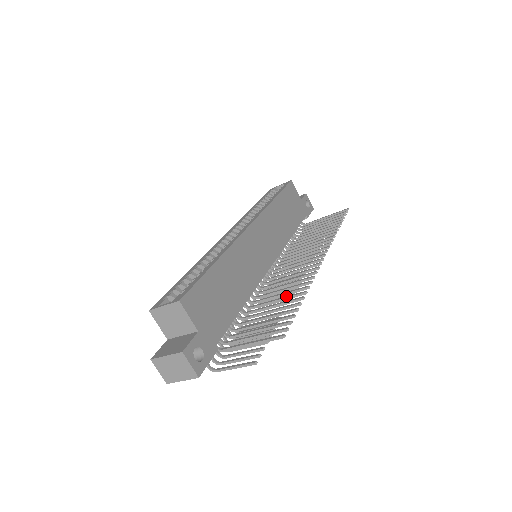
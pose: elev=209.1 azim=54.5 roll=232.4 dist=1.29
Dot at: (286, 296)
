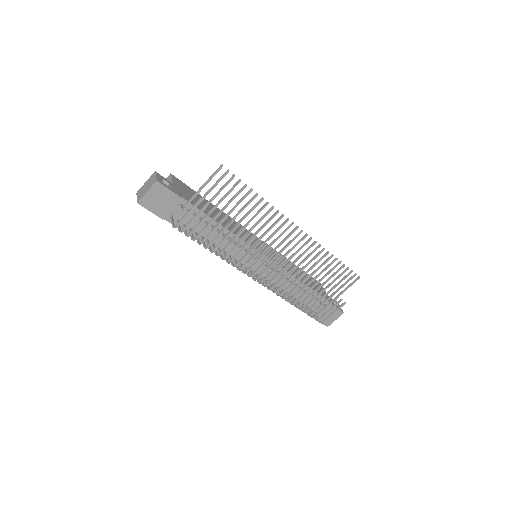
Dot at: (251, 211)
